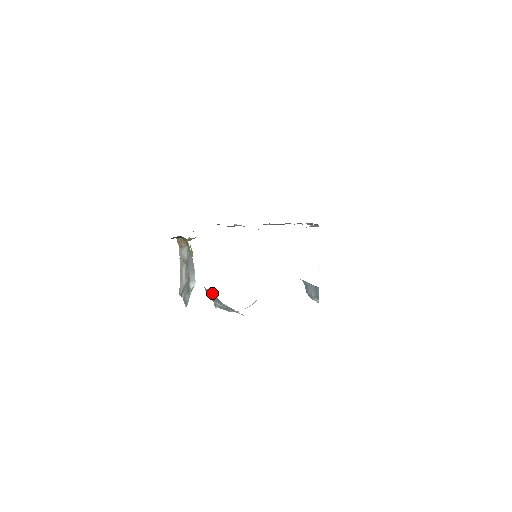
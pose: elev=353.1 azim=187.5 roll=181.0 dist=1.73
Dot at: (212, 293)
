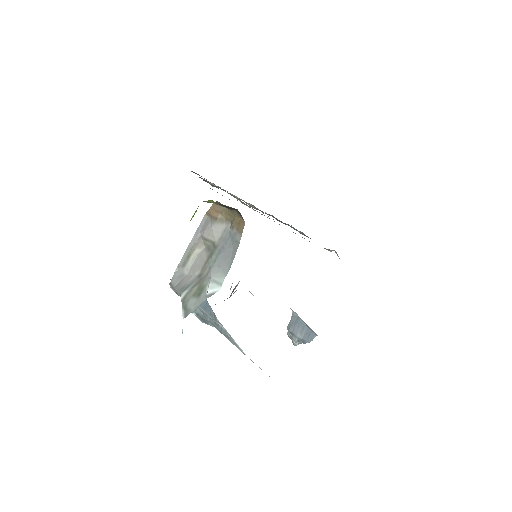
Dot at: occluded
